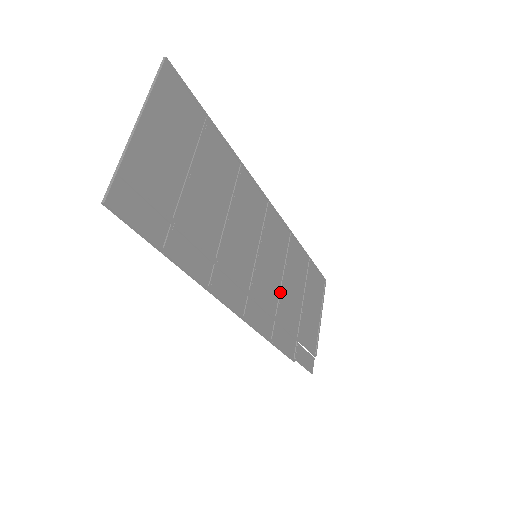
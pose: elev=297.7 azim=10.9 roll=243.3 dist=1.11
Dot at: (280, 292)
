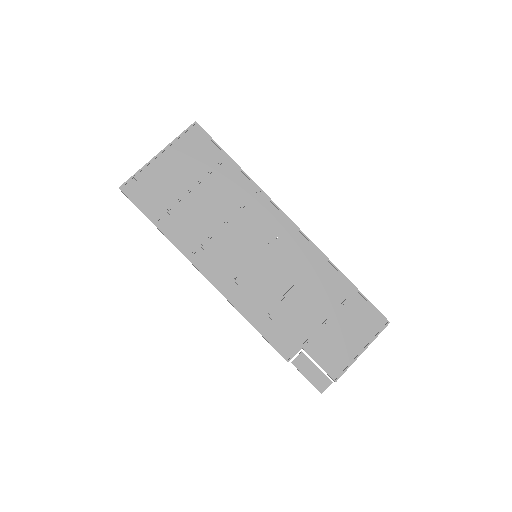
Dot at: (284, 295)
